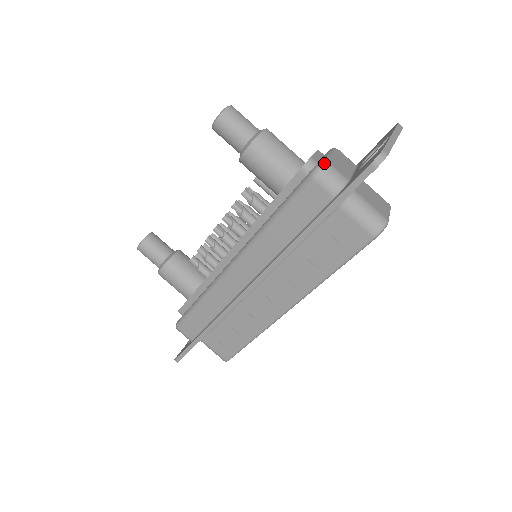
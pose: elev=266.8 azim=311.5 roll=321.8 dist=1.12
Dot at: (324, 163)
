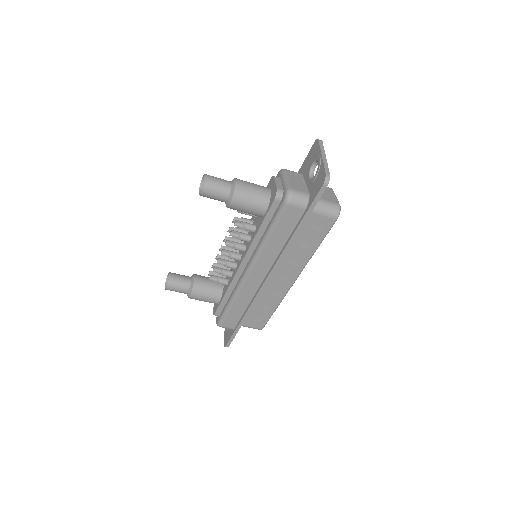
Dot at: (290, 191)
